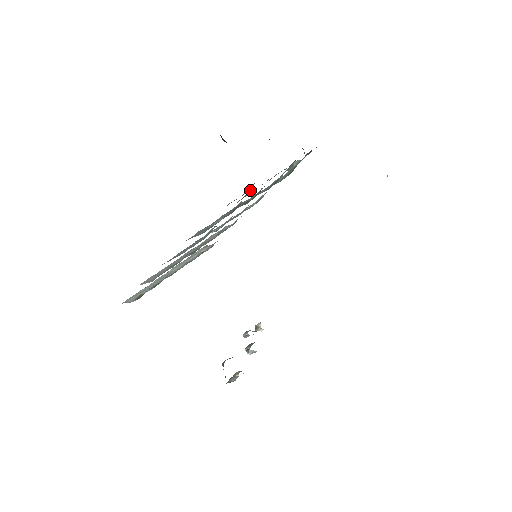
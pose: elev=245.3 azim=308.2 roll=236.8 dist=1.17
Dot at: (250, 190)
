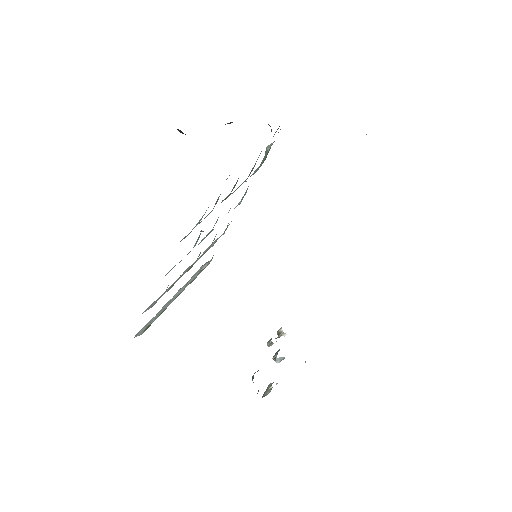
Dot at: occluded
